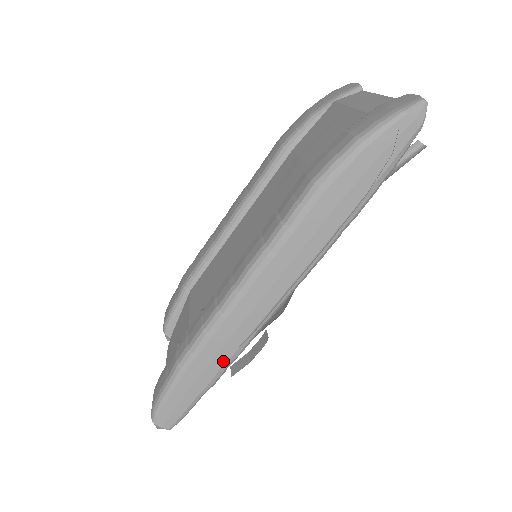
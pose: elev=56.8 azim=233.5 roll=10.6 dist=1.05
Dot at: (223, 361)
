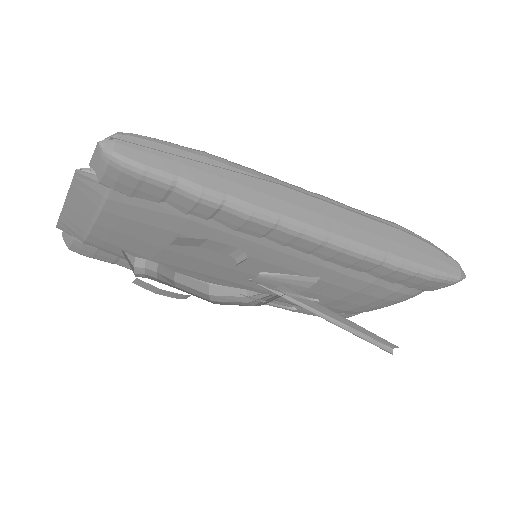
Dot at: (237, 194)
